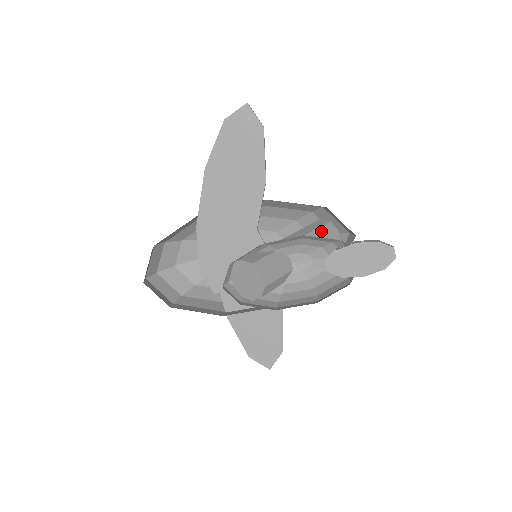
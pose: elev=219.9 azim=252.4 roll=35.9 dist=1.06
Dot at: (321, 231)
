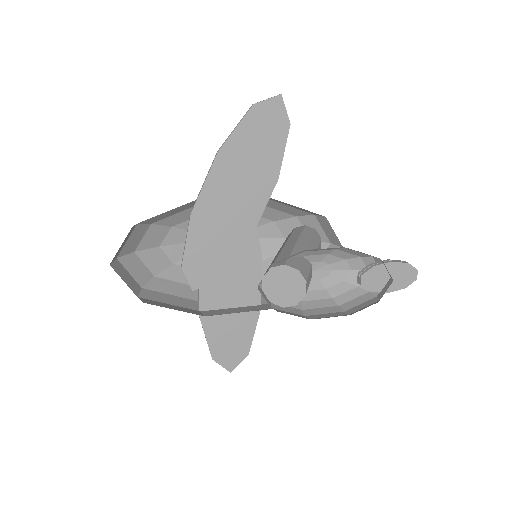
Dot at: (315, 239)
